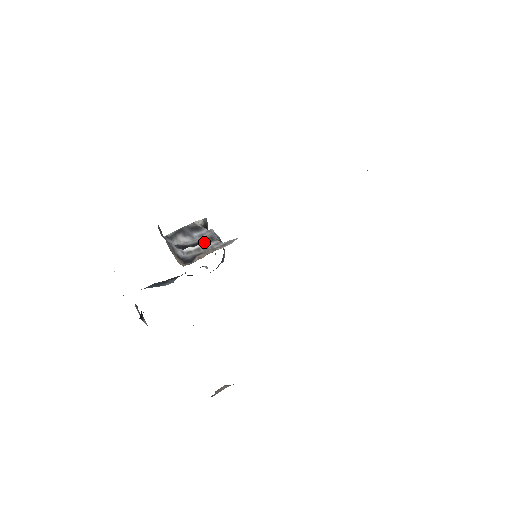
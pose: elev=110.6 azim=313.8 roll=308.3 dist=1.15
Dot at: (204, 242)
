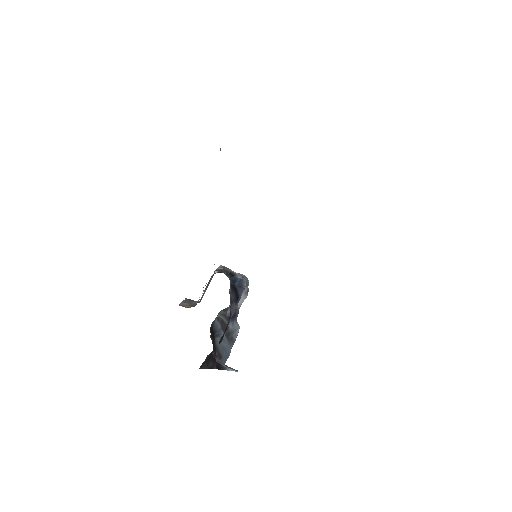
Dot at: occluded
